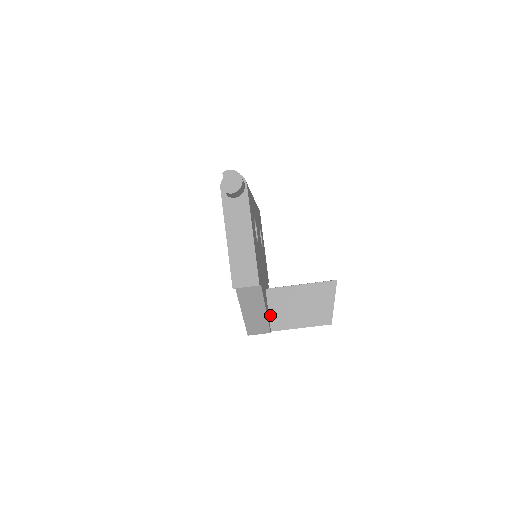
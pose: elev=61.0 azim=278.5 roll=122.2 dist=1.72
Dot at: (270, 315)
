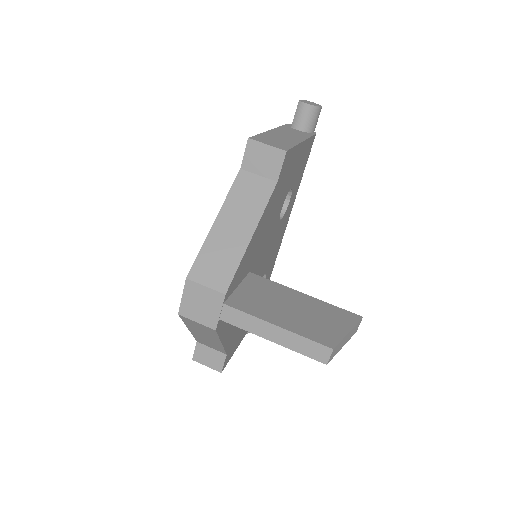
Dot at: (236, 291)
